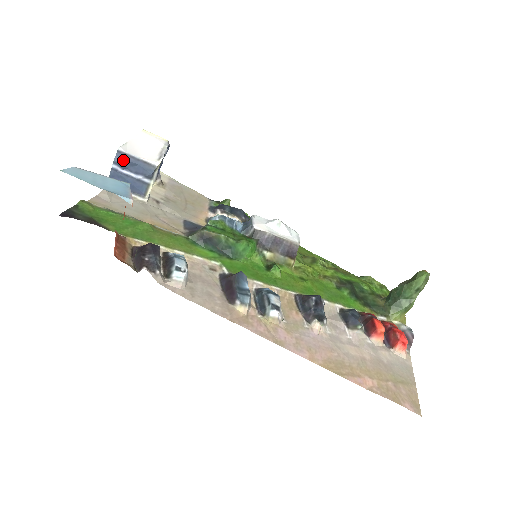
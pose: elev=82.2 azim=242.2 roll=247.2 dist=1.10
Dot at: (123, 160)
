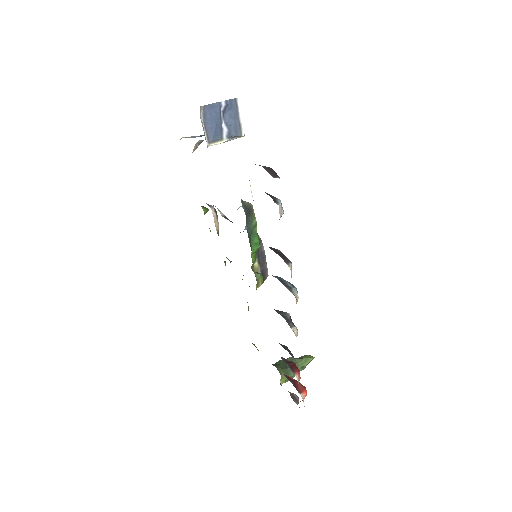
Dot at: (232, 107)
